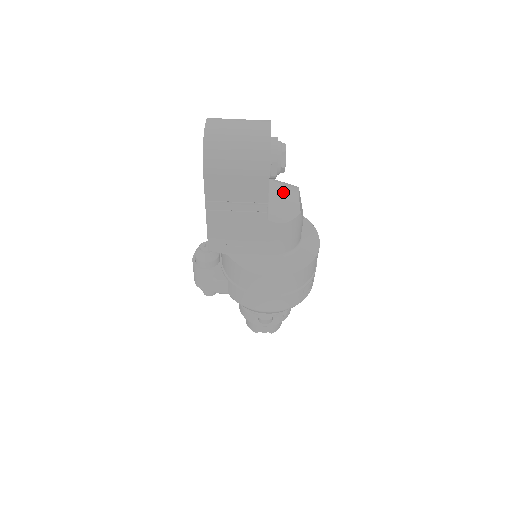
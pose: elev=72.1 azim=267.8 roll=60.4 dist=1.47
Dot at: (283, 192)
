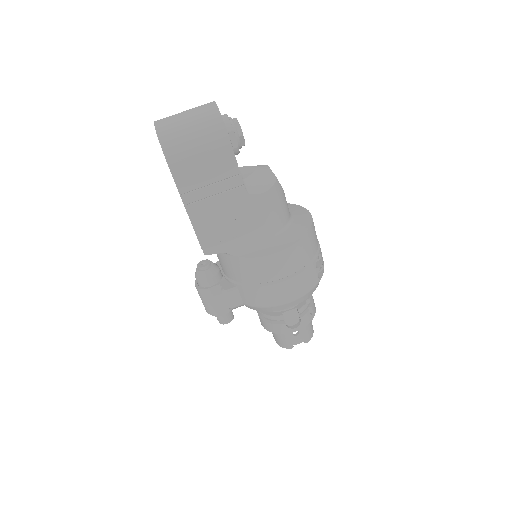
Dot at: (253, 169)
